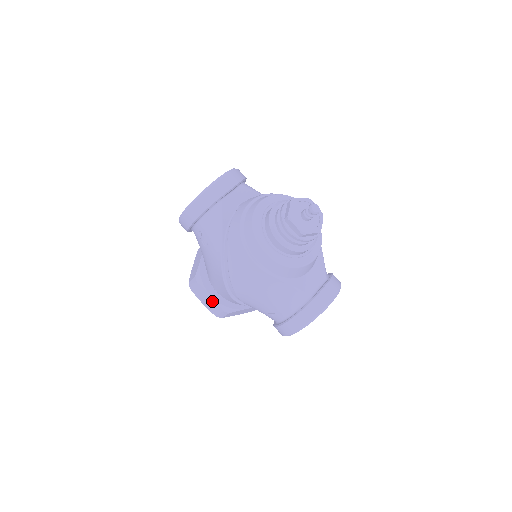
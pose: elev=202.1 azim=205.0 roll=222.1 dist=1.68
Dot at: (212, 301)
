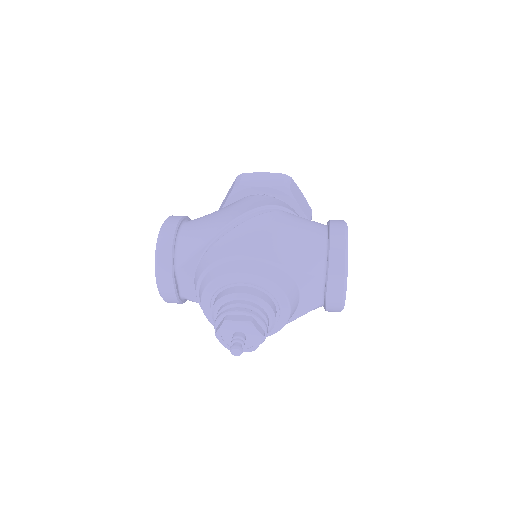
Dot at: occluded
